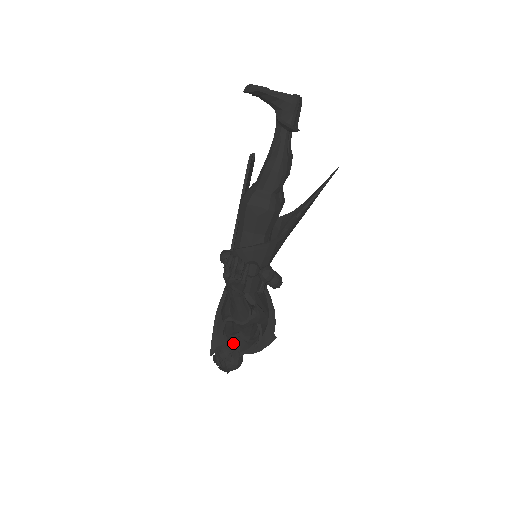
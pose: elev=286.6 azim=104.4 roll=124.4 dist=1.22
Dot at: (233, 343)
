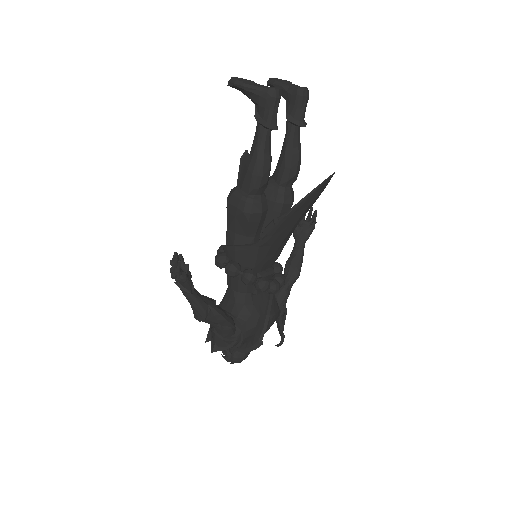
Dot at: (213, 336)
